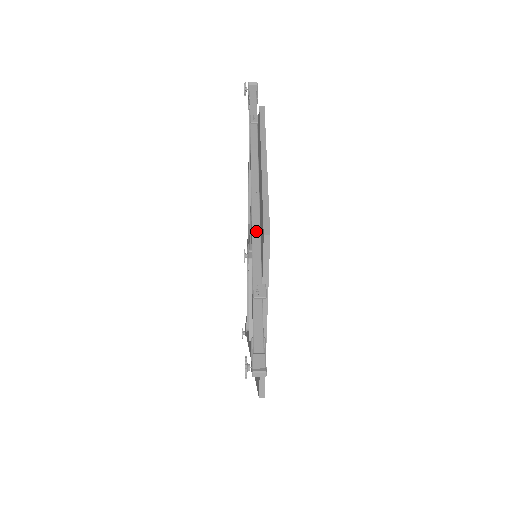
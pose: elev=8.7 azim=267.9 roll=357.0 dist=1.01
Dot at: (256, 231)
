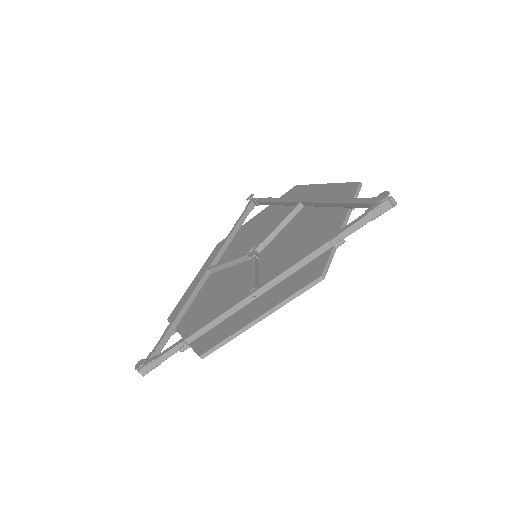
Dot at: occluded
